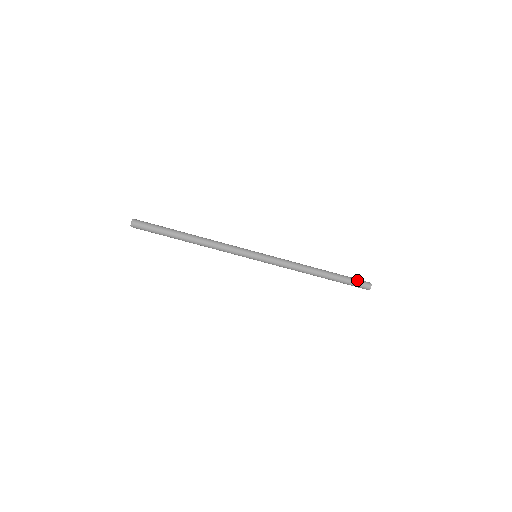
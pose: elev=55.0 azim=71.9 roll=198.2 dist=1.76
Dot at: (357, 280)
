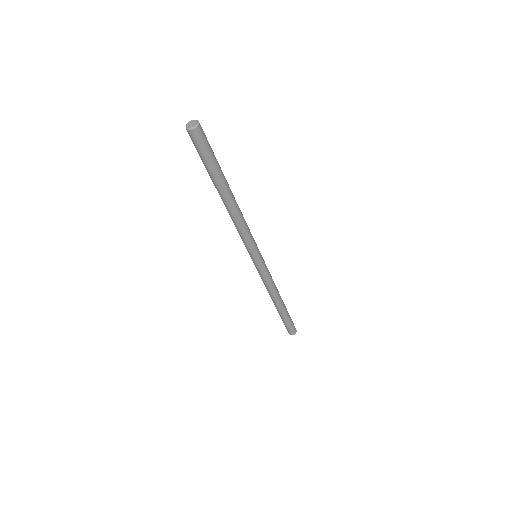
Dot at: (293, 324)
